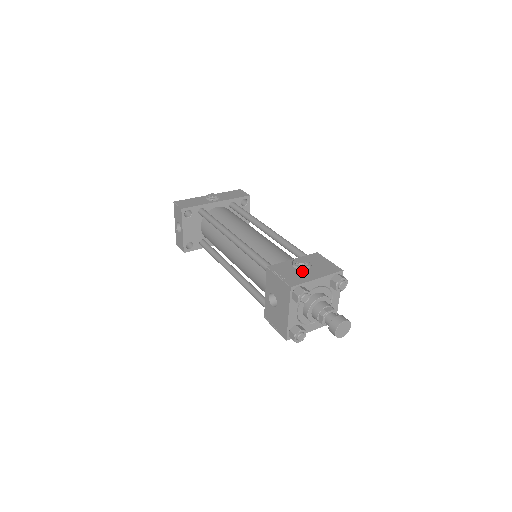
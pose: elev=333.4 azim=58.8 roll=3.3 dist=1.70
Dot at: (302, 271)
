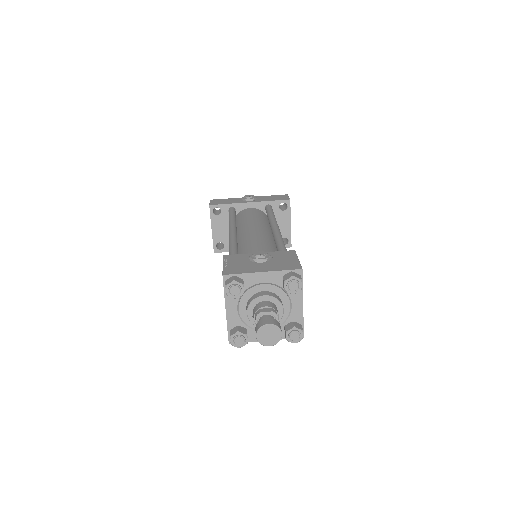
Dot at: (254, 263)
